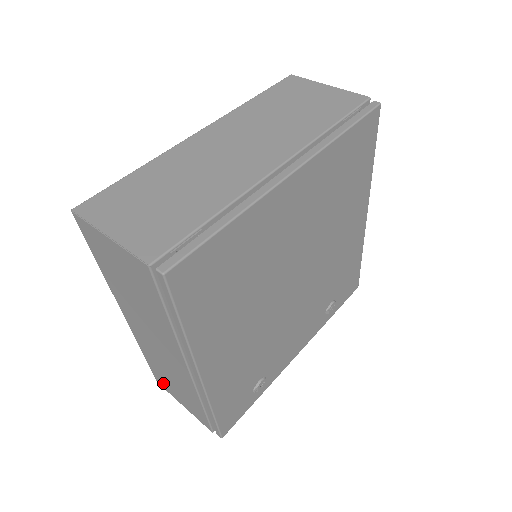
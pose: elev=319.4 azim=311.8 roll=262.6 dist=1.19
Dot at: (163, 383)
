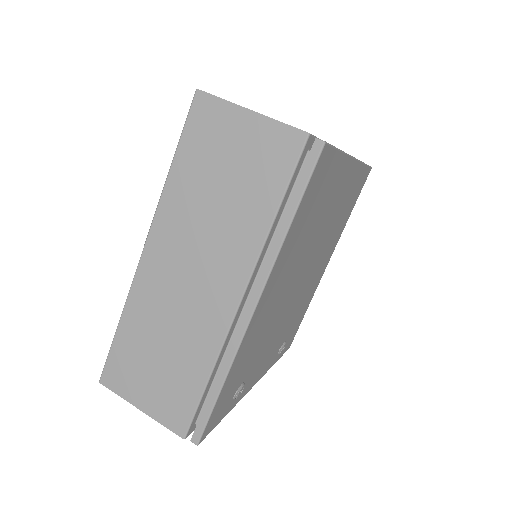
Dot at: (121, 374)
